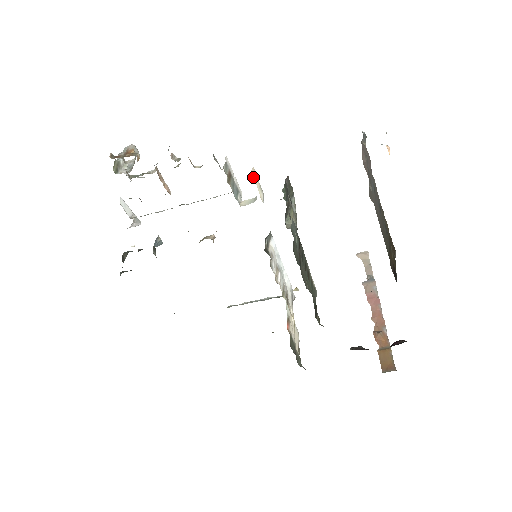
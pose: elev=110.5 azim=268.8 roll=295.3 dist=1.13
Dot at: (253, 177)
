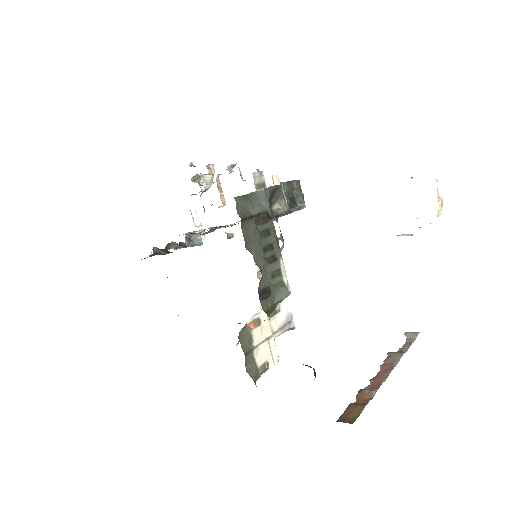
Dot at: (274, 183)
